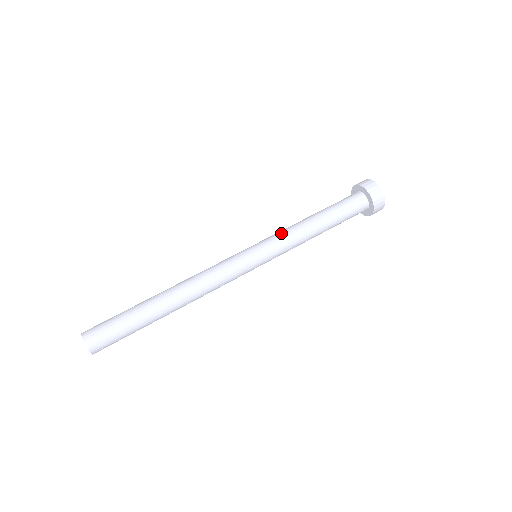
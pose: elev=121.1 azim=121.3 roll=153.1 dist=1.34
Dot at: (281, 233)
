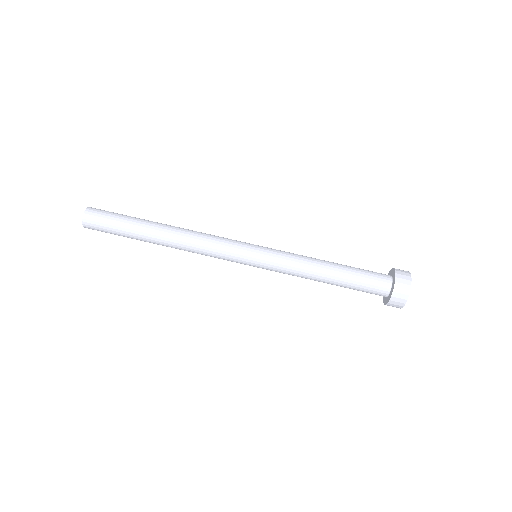
Dot at: (289, 258)
